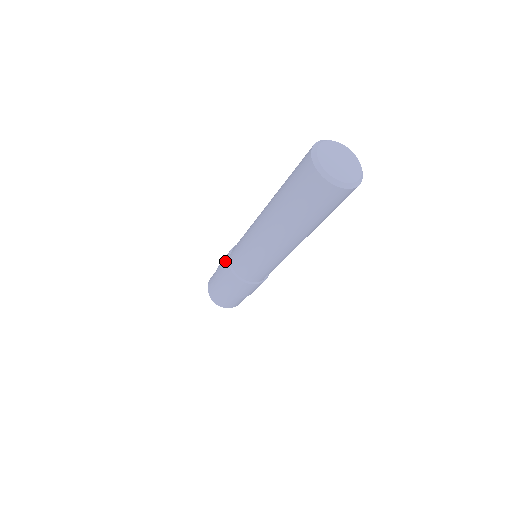
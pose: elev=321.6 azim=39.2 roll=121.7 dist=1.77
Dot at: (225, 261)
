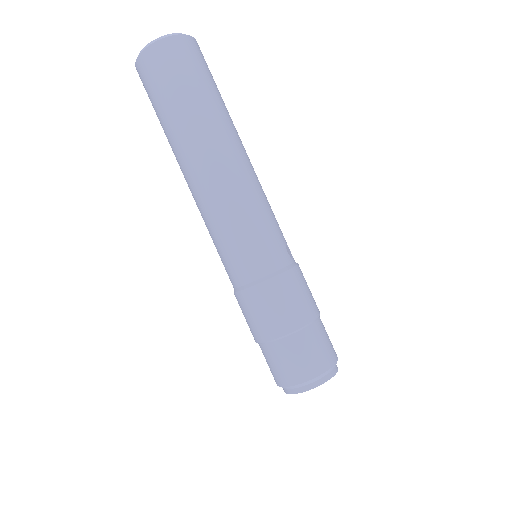
Dot at: (240, 303)
